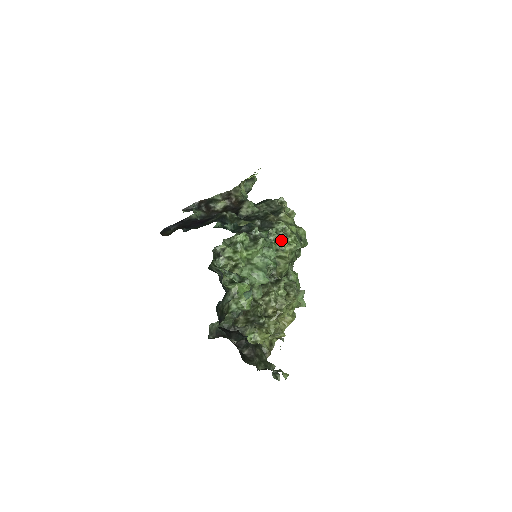
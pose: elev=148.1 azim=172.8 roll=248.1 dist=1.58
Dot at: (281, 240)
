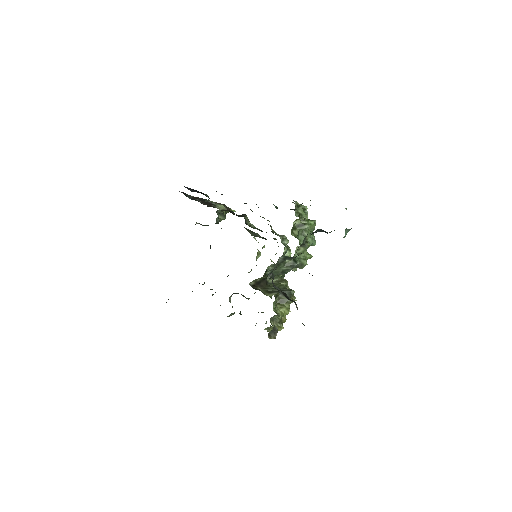
Dot at: (288, 250)
